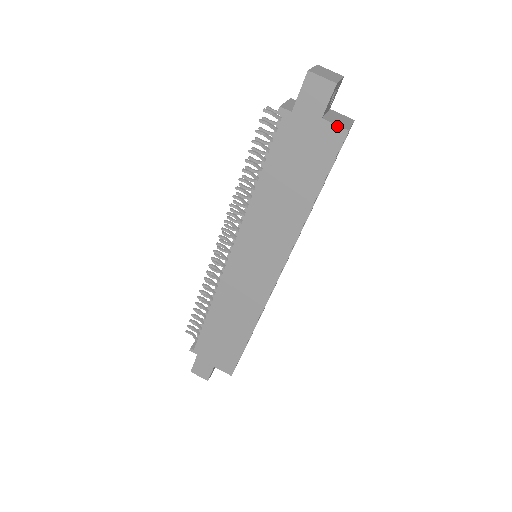
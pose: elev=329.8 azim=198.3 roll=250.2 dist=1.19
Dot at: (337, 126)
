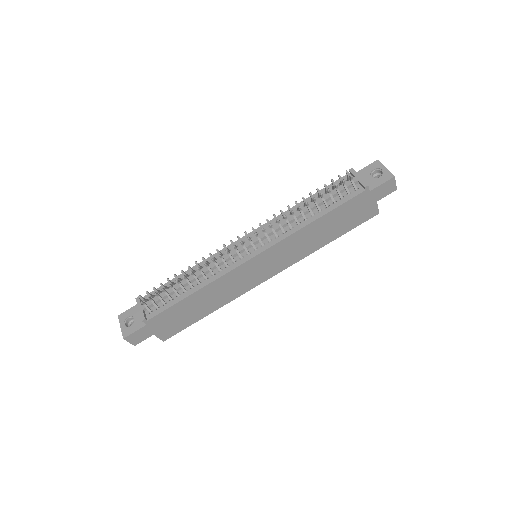
Dot at: (378, 209)
